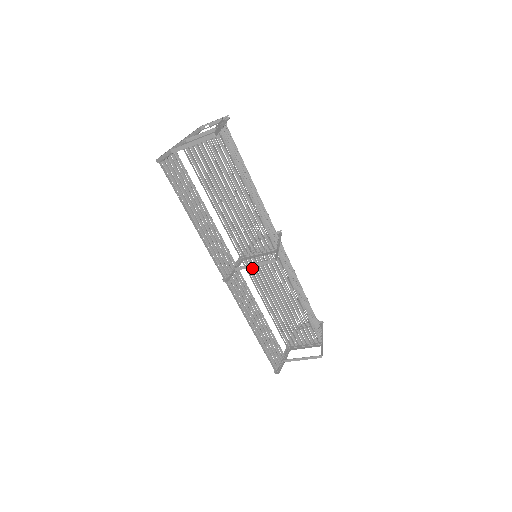
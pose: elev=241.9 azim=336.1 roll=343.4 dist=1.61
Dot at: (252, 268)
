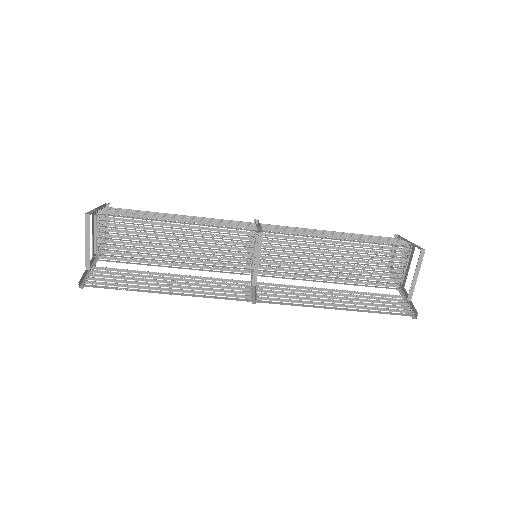
Dot at: occluded
